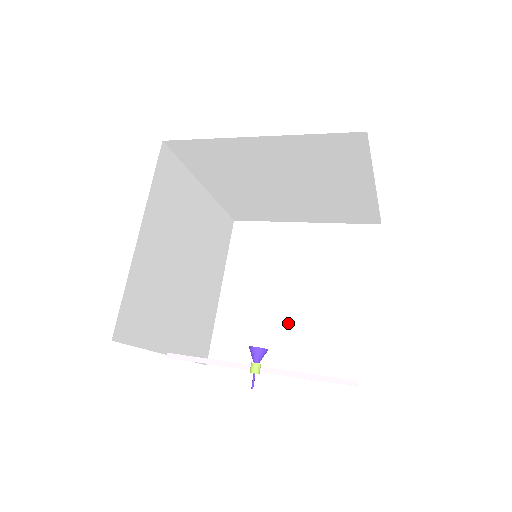
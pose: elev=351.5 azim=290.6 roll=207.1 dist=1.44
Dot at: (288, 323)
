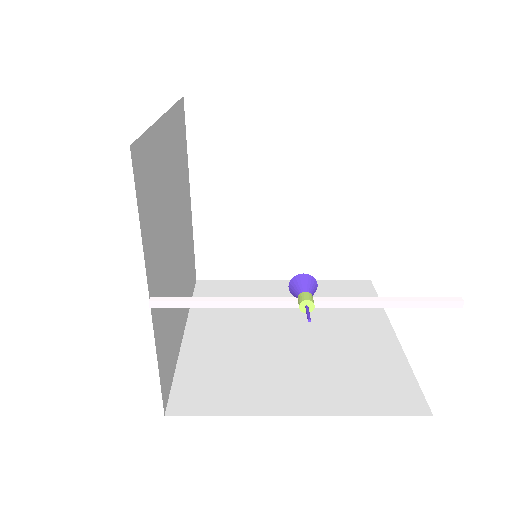
Dot at: (291, 358)
